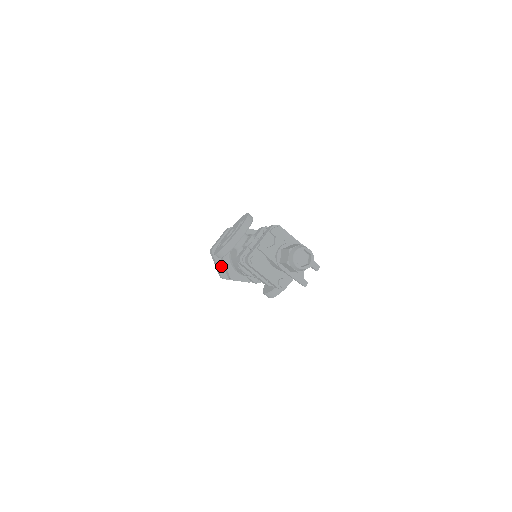
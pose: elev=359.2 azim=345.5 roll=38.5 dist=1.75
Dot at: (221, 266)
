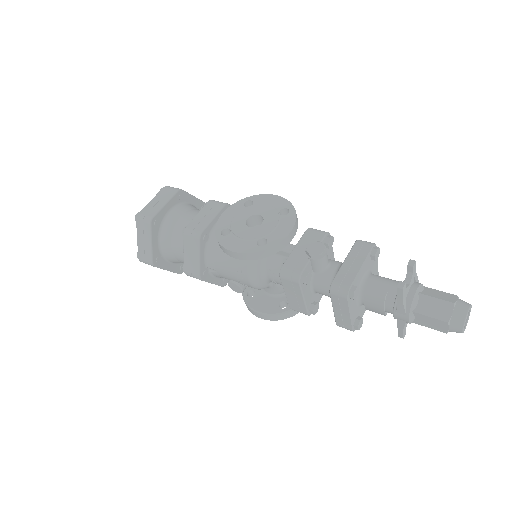
Dot at: (156, 246)
